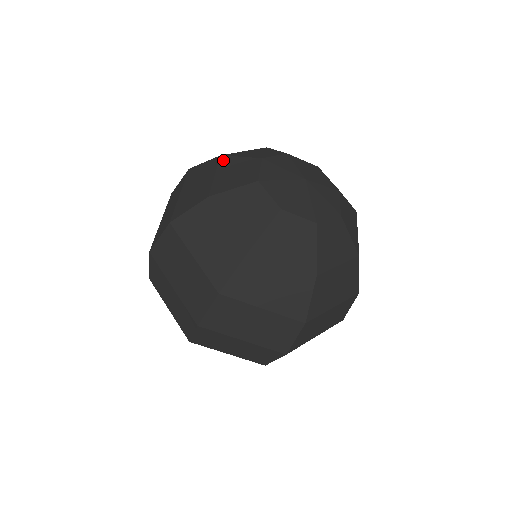
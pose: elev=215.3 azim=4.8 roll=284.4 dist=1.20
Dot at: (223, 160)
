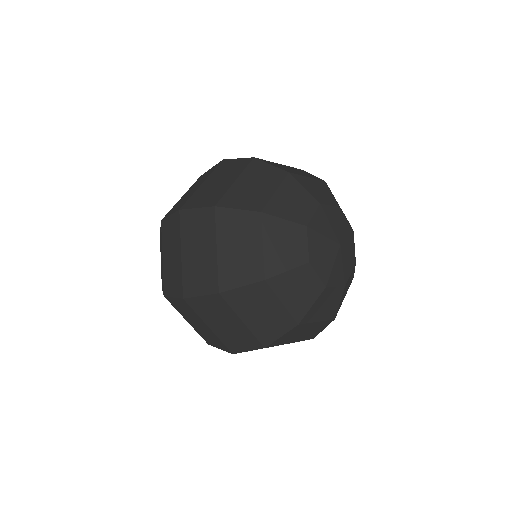
Dot at: (266, 222)
